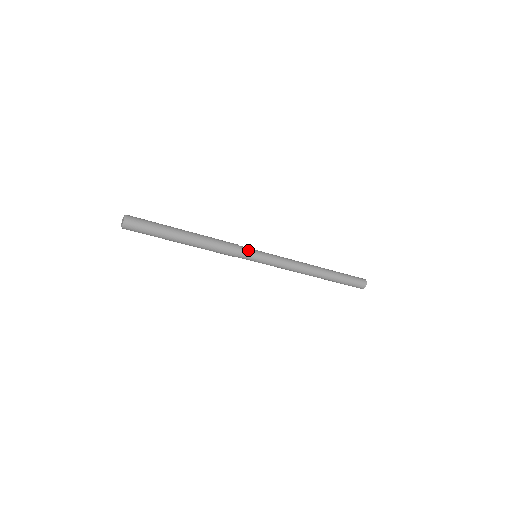
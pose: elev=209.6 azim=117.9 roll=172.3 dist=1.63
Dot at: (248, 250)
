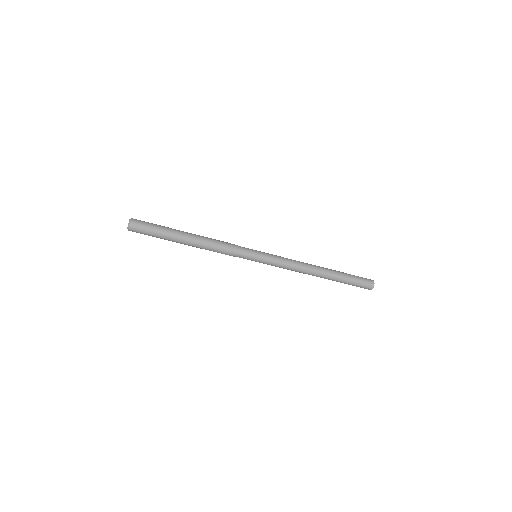
Dot at: (247, 250)
